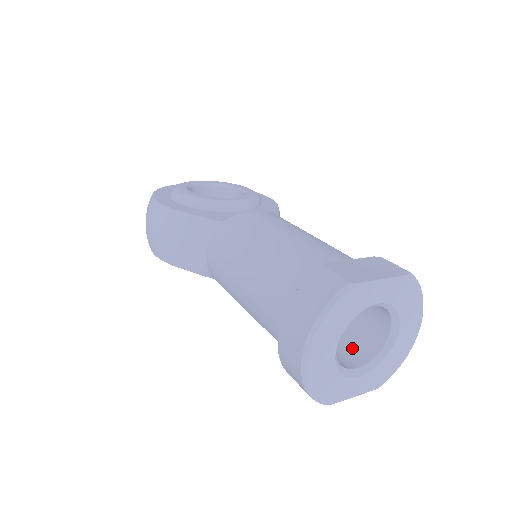
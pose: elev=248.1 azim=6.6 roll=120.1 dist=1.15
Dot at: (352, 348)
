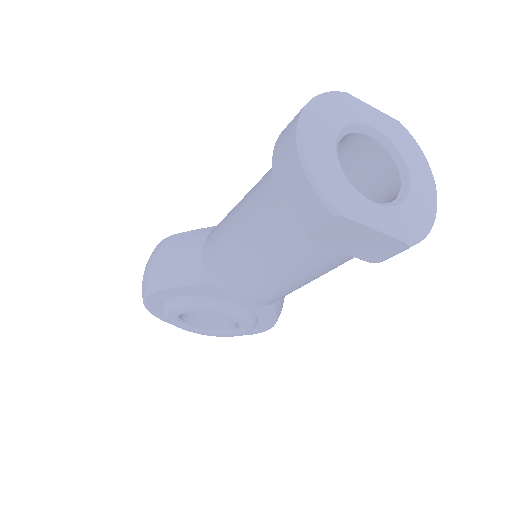
Dot at: occluded
